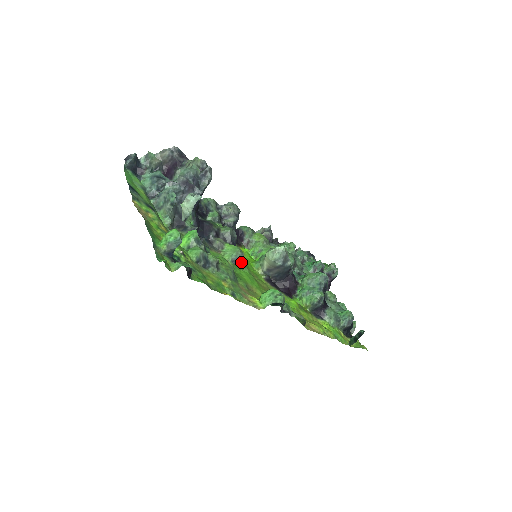
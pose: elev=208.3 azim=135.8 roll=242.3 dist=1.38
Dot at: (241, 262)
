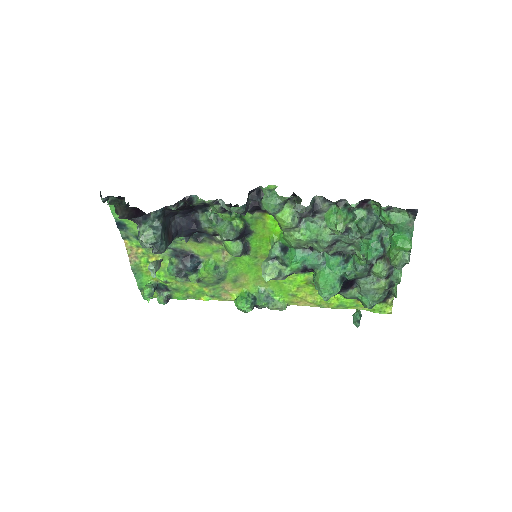
Dot at: (242, 254)
